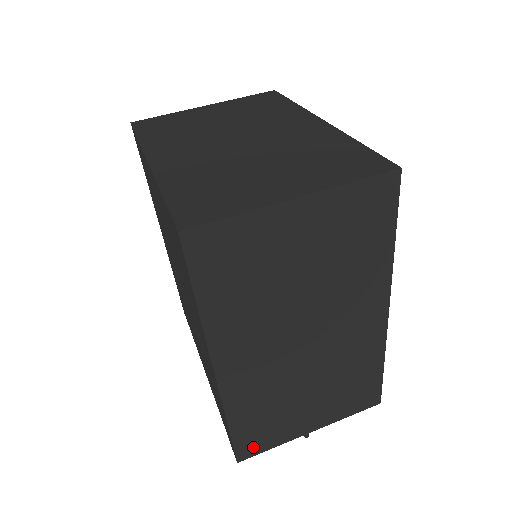
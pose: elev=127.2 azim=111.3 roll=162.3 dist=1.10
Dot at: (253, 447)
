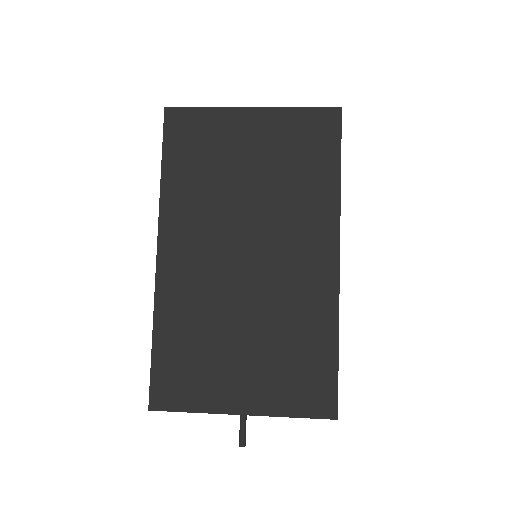
Dot at: (170, 393)
